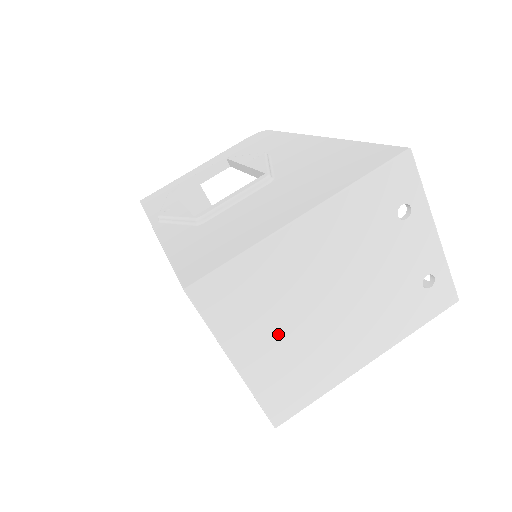
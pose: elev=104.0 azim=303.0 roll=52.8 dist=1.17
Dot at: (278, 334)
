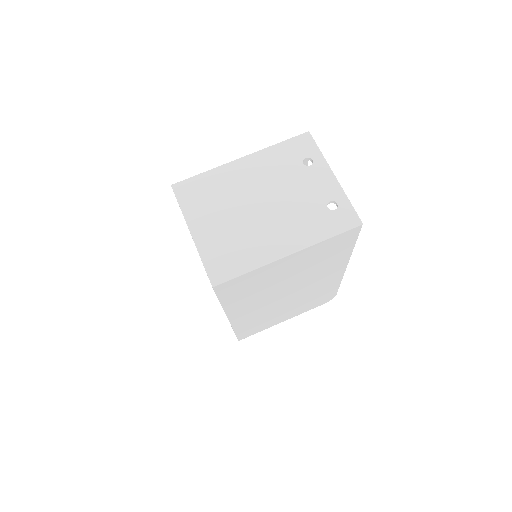
Dot at: (221, 219)
